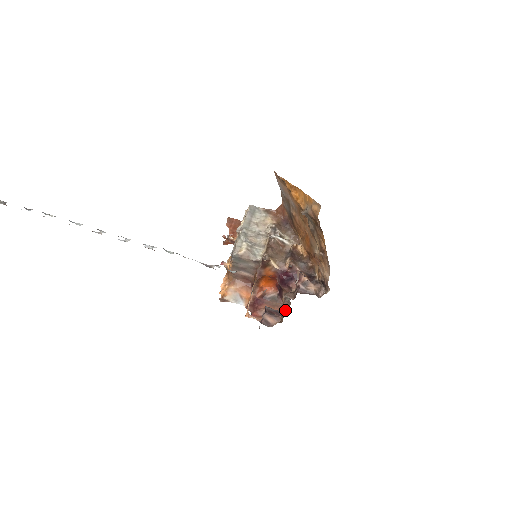
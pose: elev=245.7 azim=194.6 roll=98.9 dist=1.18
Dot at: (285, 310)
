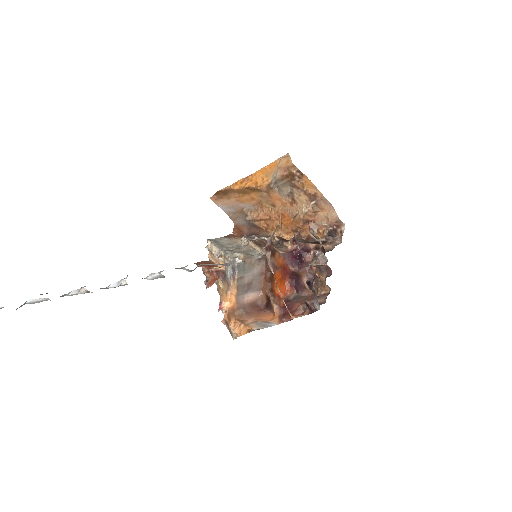
Dot at: (320, 288)
